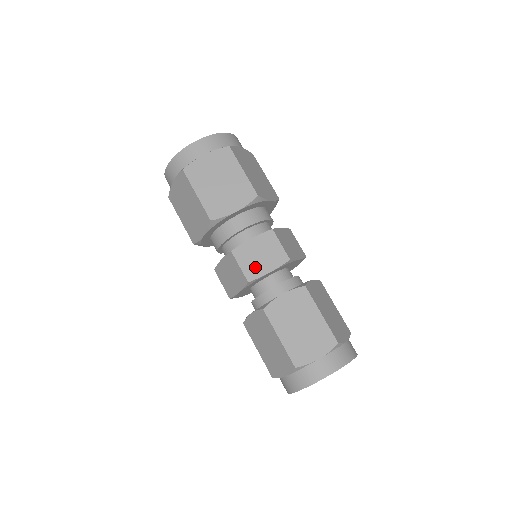
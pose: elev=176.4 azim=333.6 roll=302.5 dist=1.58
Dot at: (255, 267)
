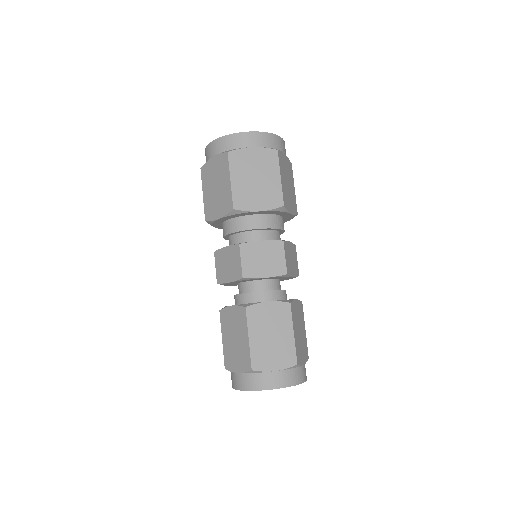
Dot at: (254, 267)
